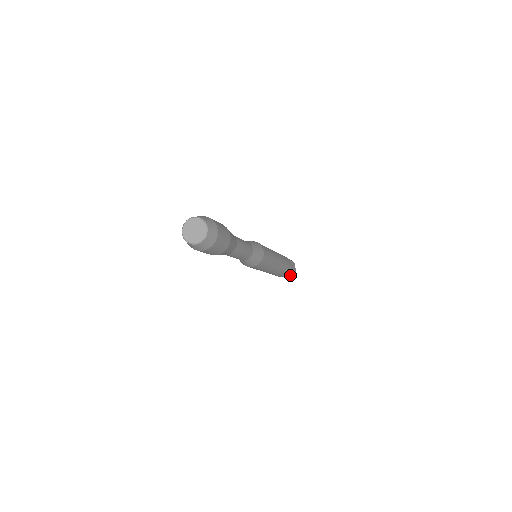
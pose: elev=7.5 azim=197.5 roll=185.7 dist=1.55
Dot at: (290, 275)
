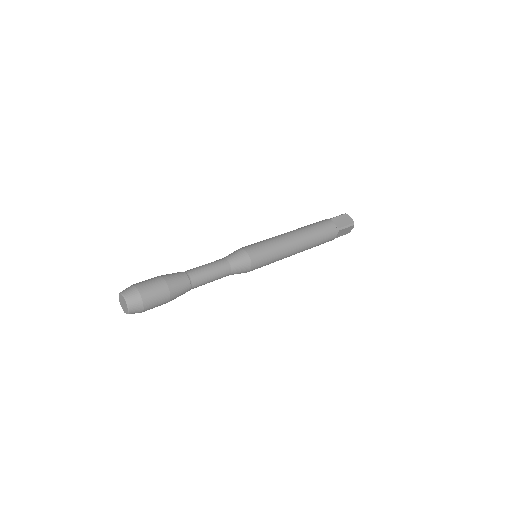
Dot at: (347, 228)
